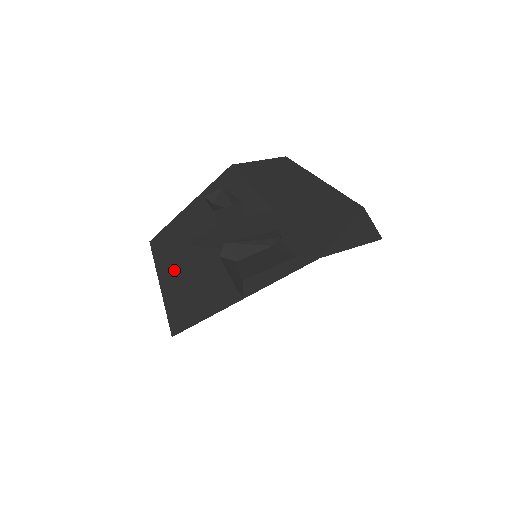
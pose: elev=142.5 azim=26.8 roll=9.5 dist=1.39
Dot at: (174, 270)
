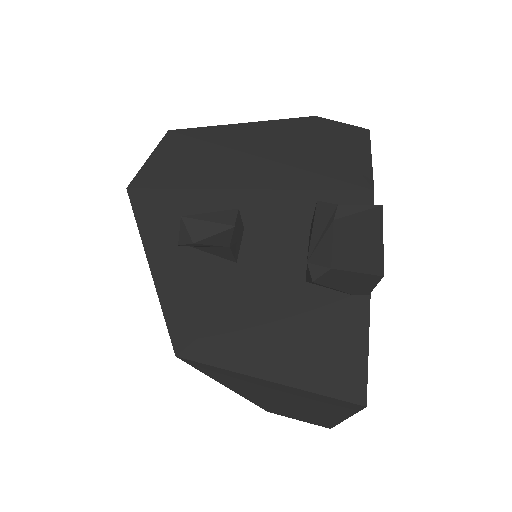
Dot at: (258, 350)
